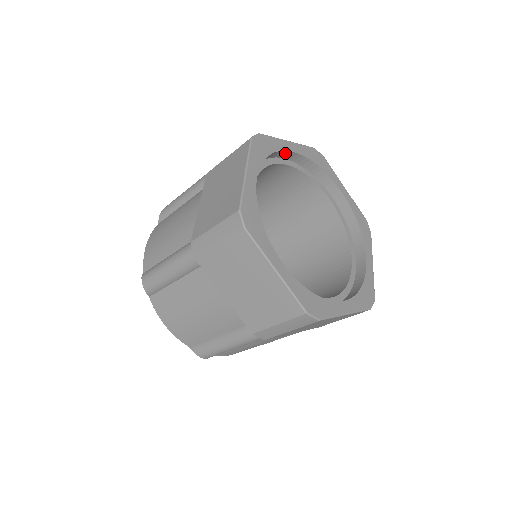
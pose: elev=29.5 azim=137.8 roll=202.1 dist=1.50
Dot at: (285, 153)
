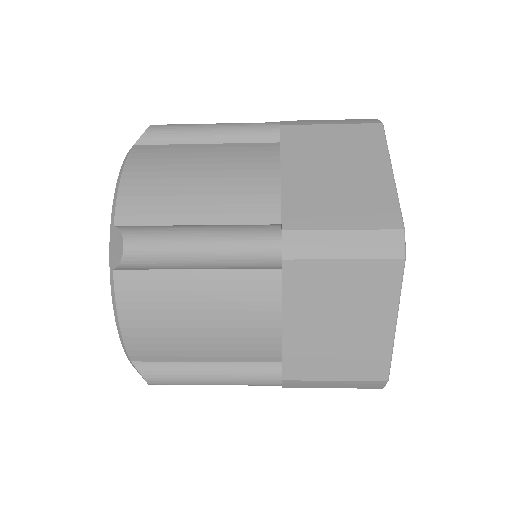
Dot at: occluded
